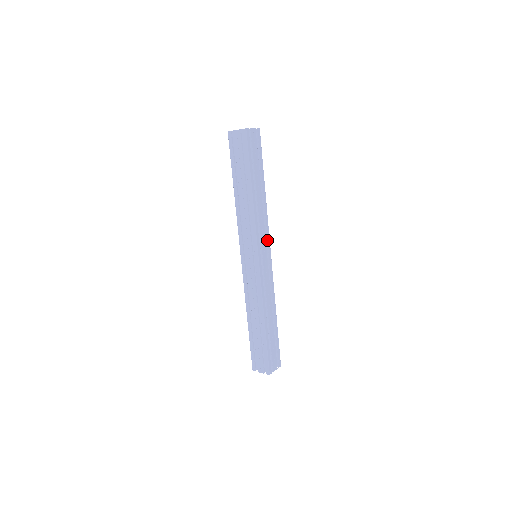
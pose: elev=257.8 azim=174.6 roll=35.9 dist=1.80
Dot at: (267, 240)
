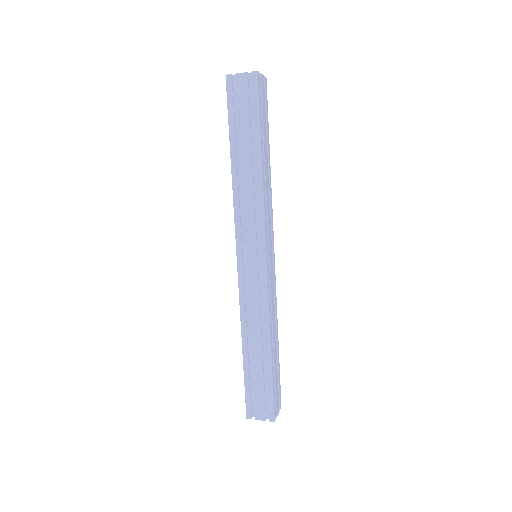
Dot at: (271, 233)
